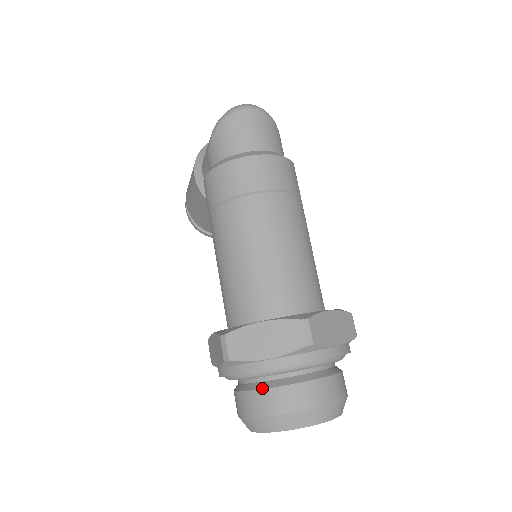
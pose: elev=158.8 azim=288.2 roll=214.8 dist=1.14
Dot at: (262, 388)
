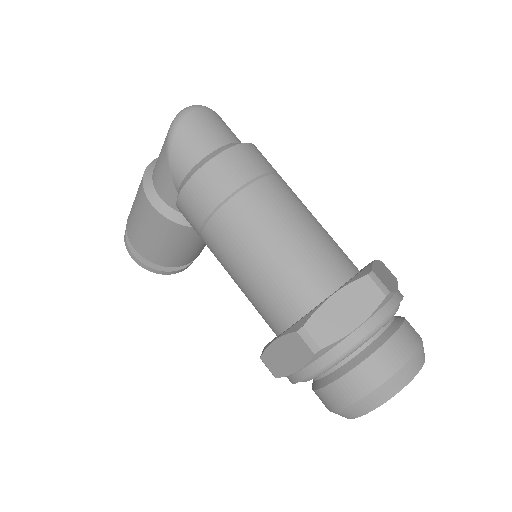
Dot at: (360, 362)
